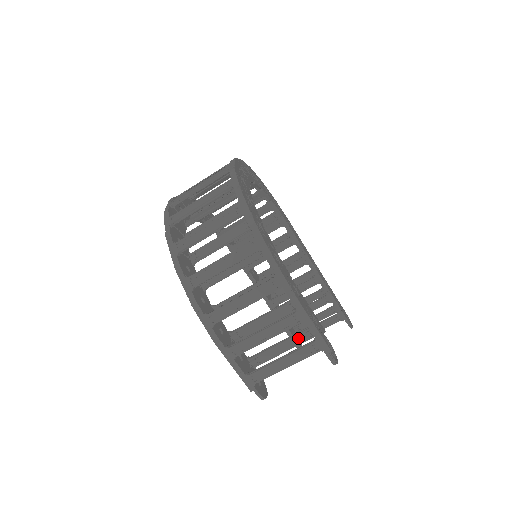
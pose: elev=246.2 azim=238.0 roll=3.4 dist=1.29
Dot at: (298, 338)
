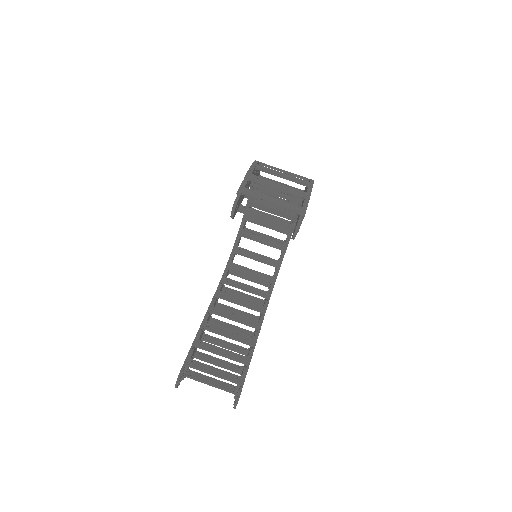
Dot at: (281, 220)
